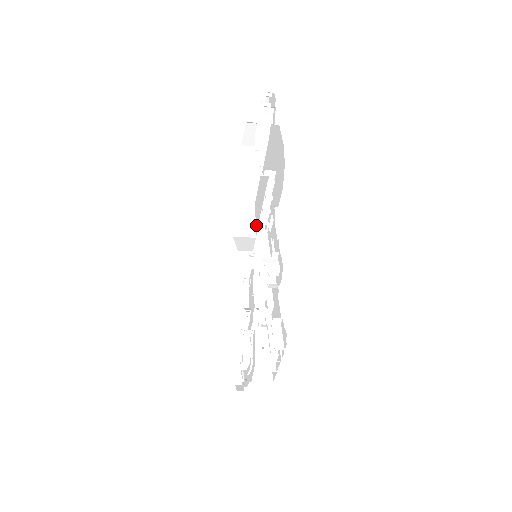
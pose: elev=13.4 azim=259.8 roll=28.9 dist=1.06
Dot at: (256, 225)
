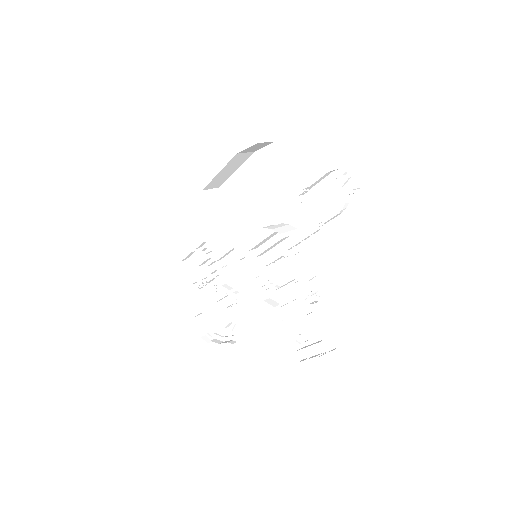
Dot at: (227, 212)
